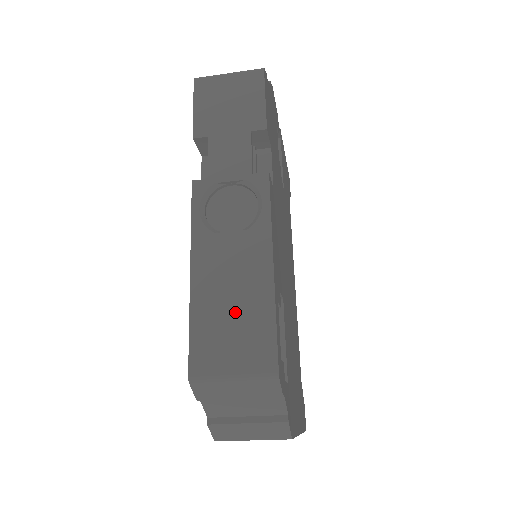
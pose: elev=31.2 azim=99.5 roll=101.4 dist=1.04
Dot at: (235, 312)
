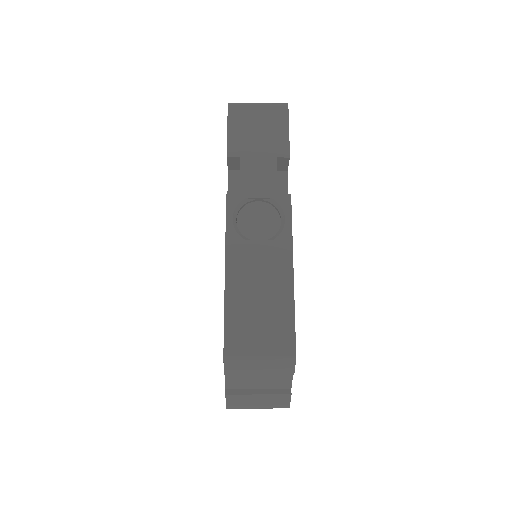
Dot at: (262, 306)
